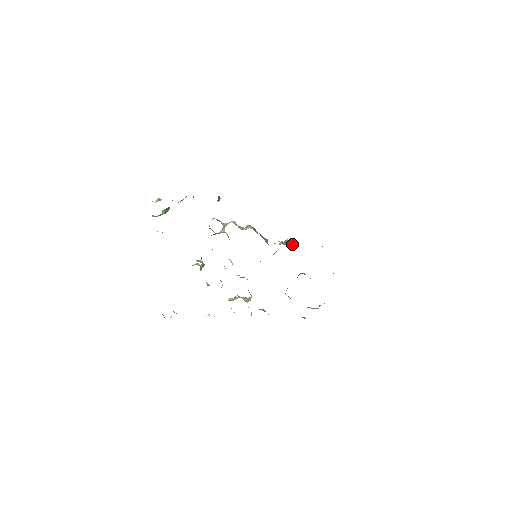
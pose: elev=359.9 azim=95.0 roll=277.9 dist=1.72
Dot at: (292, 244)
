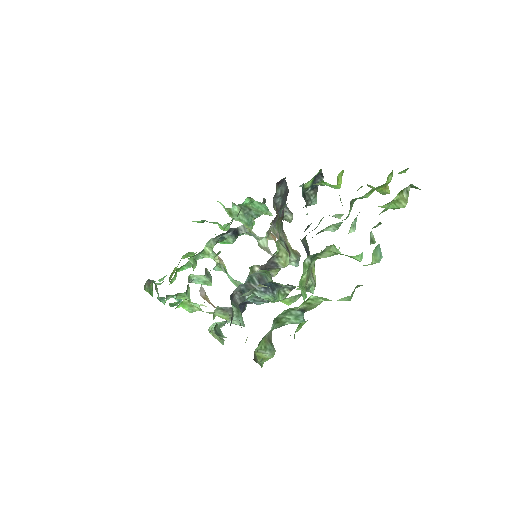
Dot at: occluded
